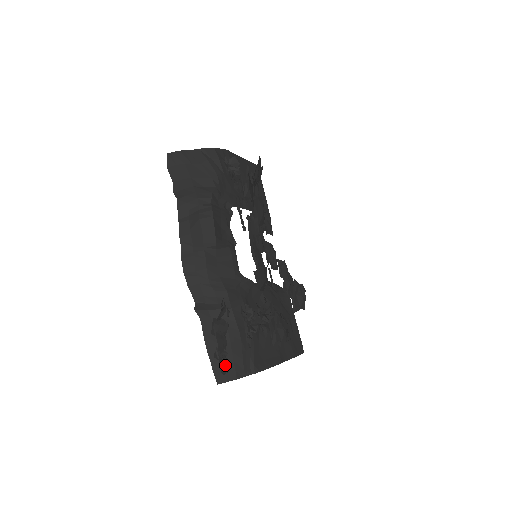
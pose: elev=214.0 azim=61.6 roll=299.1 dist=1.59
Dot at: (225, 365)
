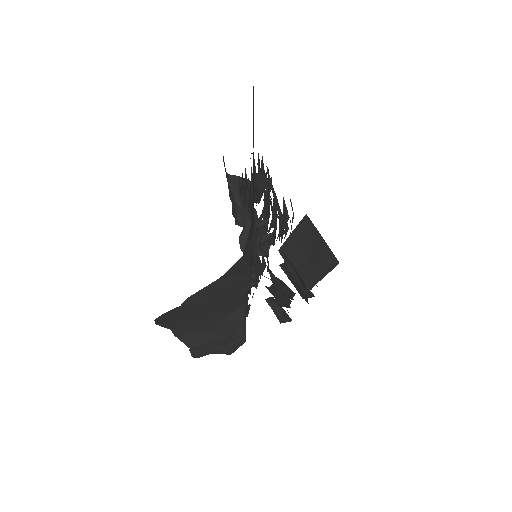
Dot at: occluded
